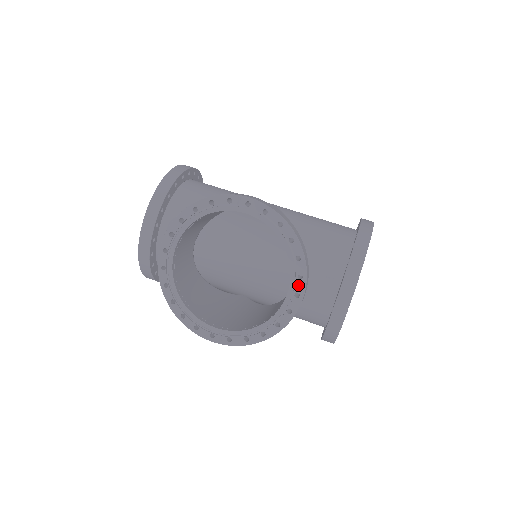
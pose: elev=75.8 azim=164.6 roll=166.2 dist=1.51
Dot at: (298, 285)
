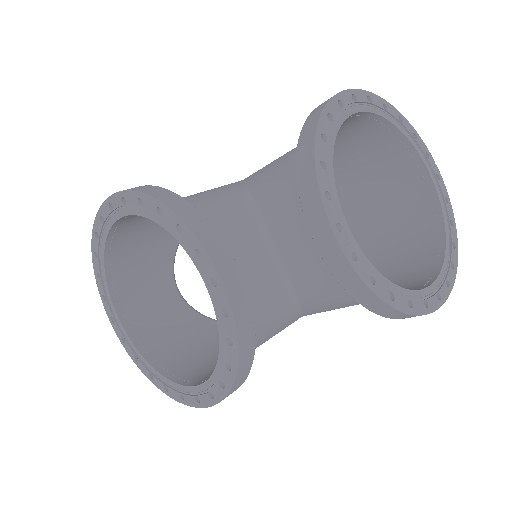
Dot at: (204, 266)
